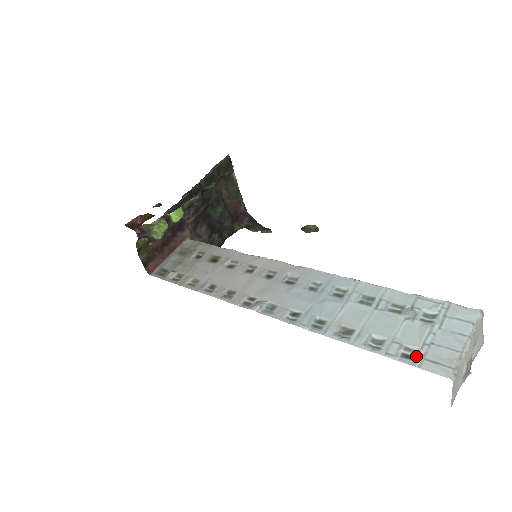
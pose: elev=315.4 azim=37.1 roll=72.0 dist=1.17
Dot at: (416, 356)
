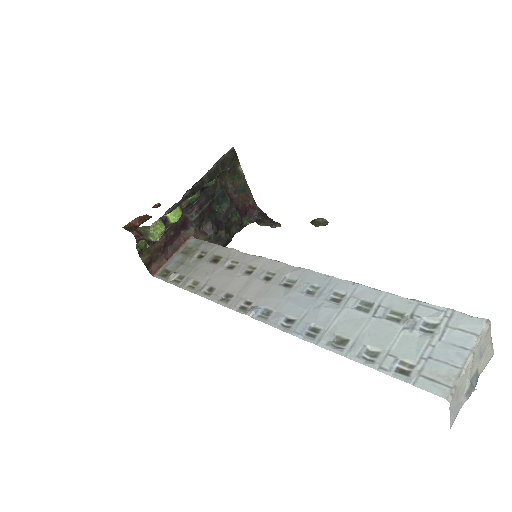
Dot at: (411, 371)
